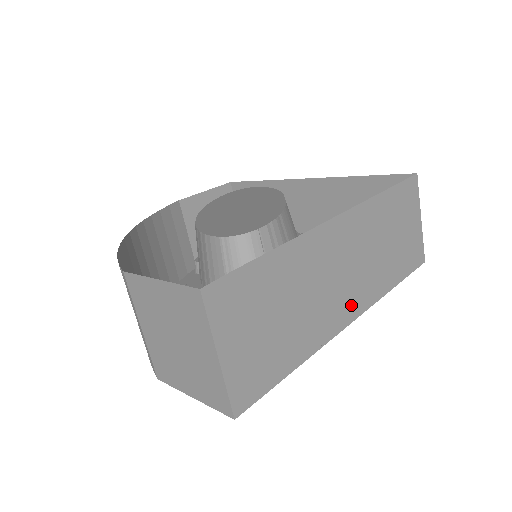
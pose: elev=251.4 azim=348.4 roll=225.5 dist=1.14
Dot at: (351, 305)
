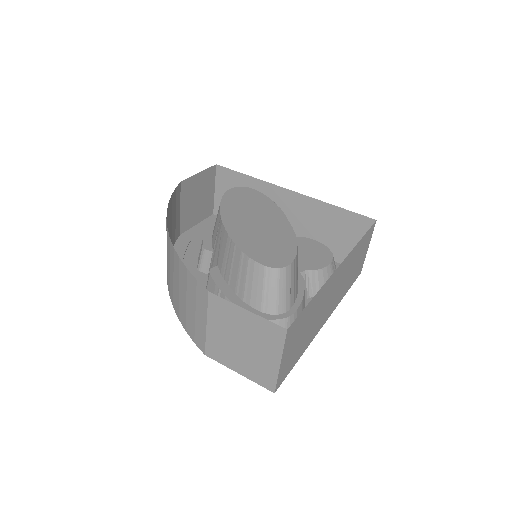
Dot at: (328, 313)
